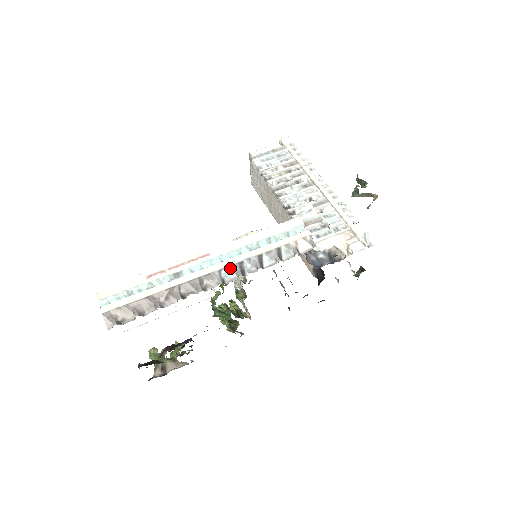
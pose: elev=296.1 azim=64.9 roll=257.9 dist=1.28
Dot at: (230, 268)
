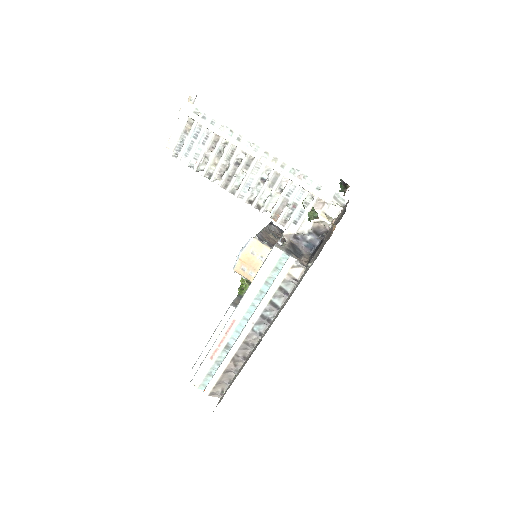
Dot at: (257, 324)
